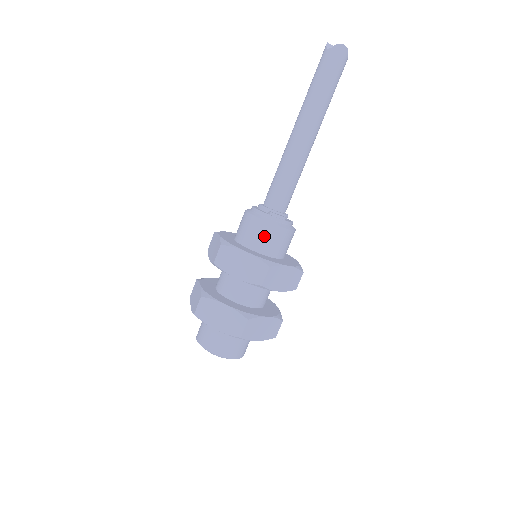
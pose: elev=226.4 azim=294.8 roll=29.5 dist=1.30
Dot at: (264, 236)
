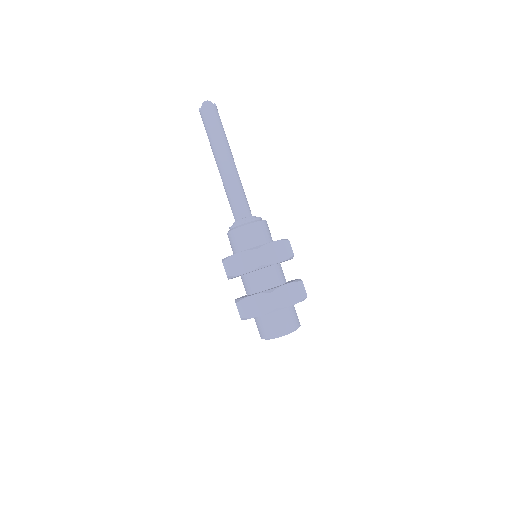
Dot at: (245, 237)
